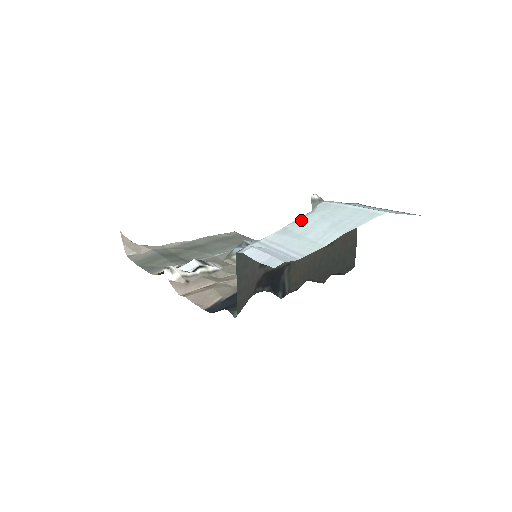
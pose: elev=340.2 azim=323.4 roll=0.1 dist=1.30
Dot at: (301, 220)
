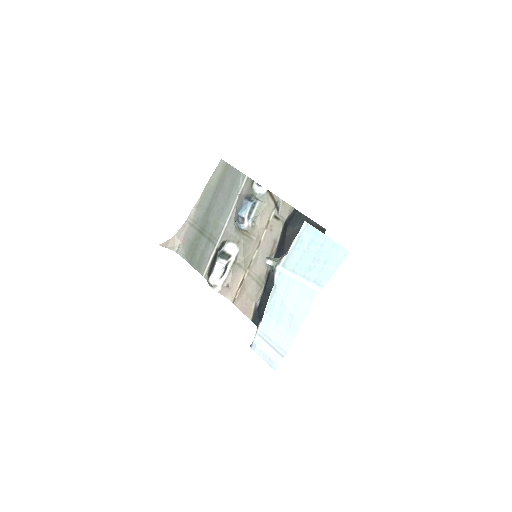
Dot at: (271, 303)
